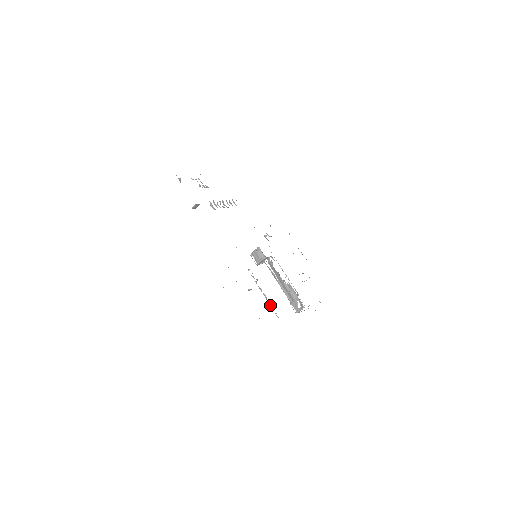
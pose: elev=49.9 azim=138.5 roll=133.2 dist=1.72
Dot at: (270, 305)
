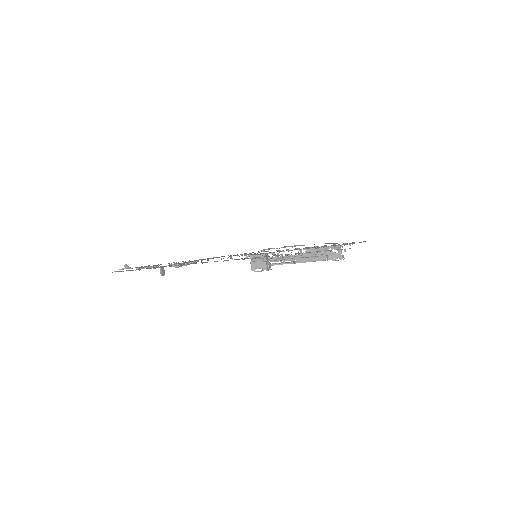
Dot at: (313, 256)
